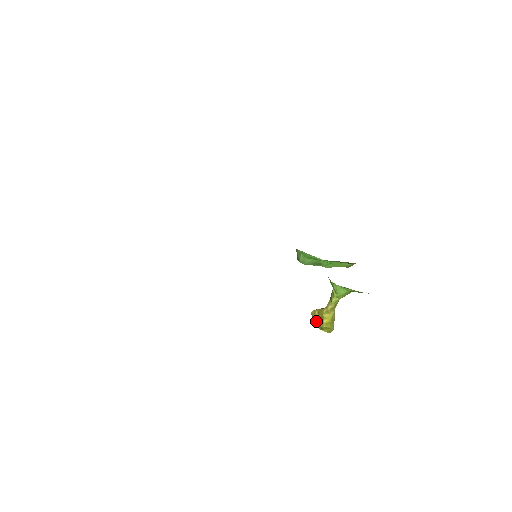
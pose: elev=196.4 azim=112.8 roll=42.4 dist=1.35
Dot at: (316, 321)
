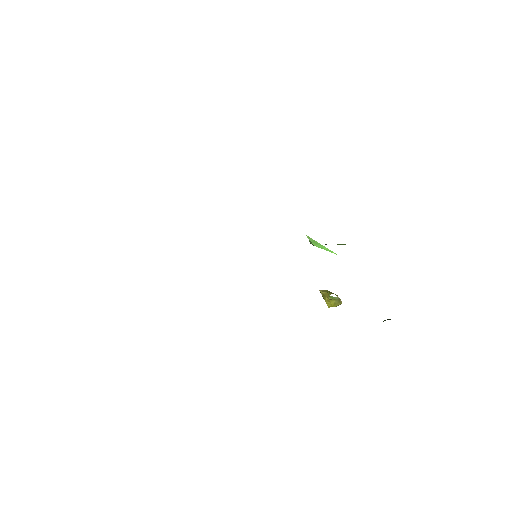
Dot at: (323, 298)
